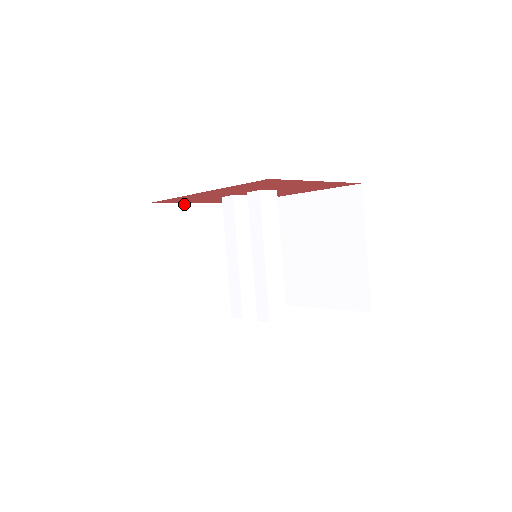
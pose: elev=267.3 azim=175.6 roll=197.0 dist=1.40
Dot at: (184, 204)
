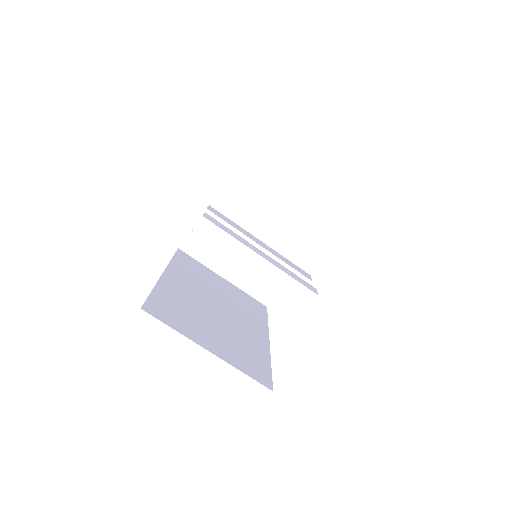
Dot at: (200, 217)
